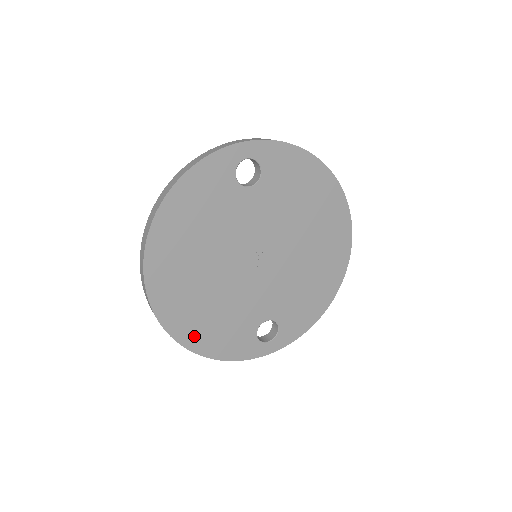
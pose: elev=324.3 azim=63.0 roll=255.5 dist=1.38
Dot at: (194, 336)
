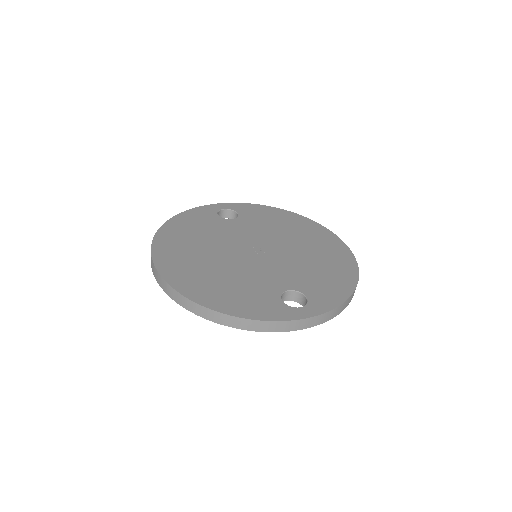
Dot at: (208, 297)
